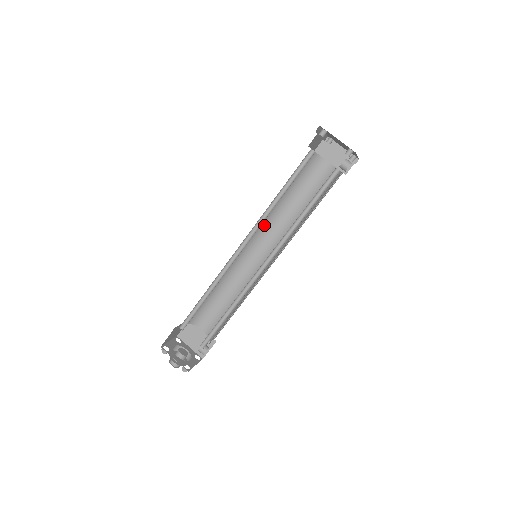
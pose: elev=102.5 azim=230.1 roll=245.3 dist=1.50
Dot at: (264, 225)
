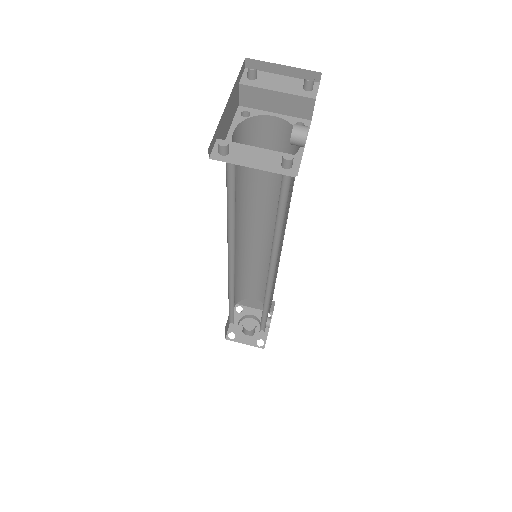
Dot at: (241, 218)
